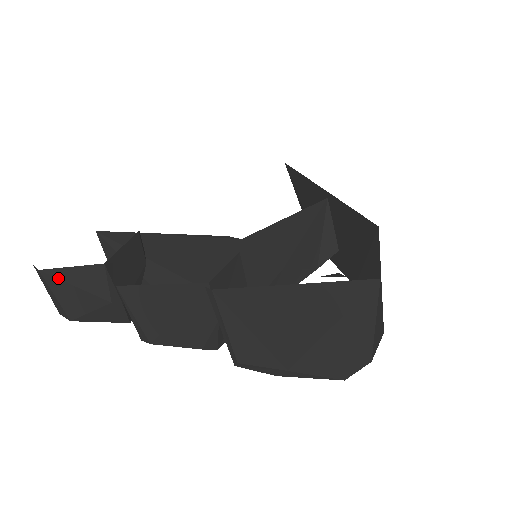
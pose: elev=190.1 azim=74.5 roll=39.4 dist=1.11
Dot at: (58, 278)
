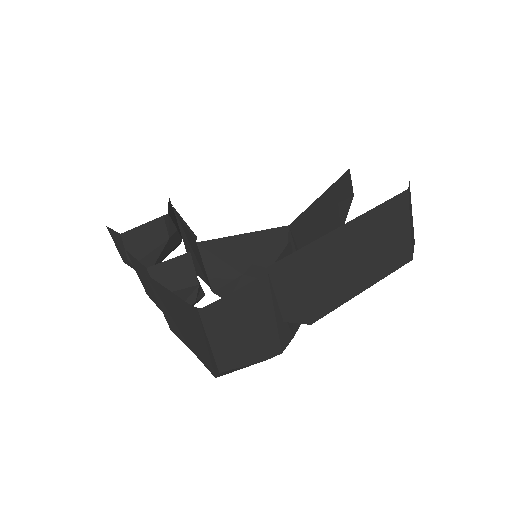
Dot at: (112, 234)
